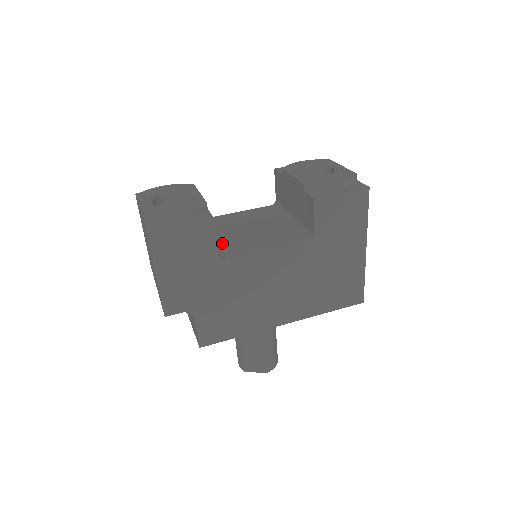
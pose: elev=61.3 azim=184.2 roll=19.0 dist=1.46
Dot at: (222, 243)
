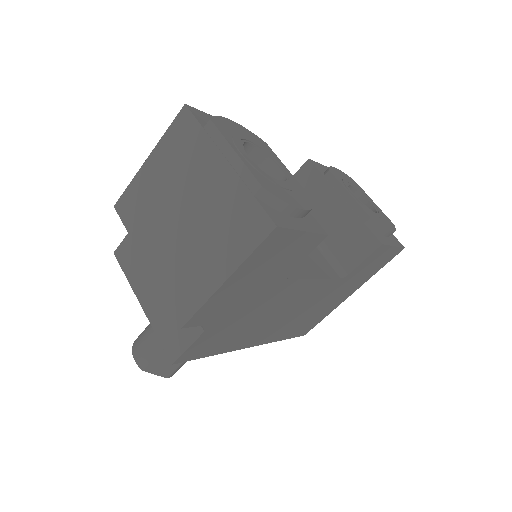
Dot at: occluded
